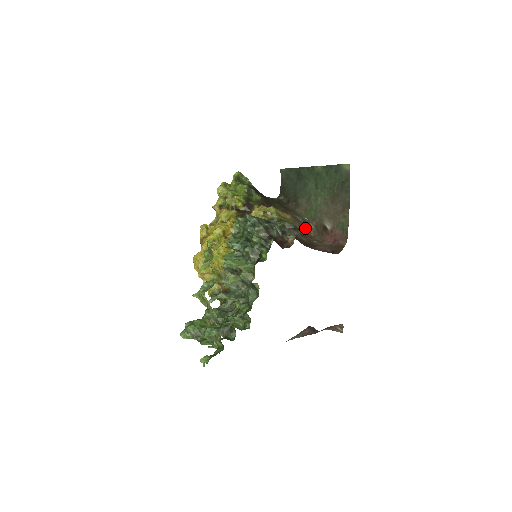
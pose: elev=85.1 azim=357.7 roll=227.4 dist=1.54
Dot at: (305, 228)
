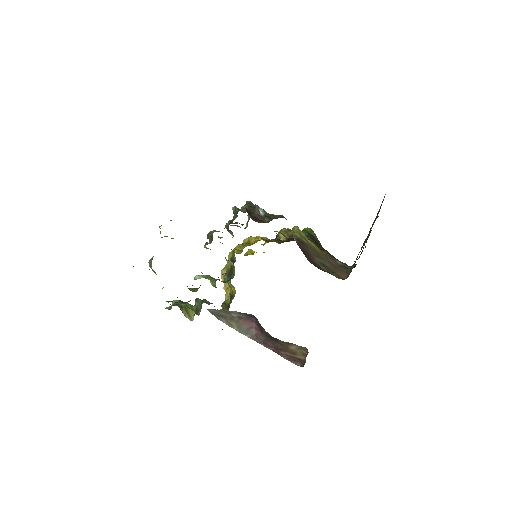
Dot at: occluded
